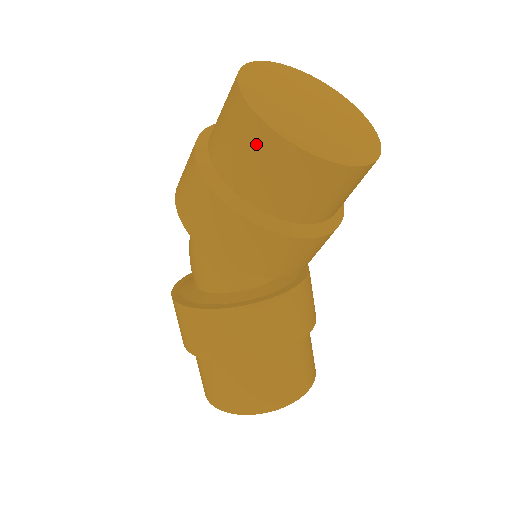
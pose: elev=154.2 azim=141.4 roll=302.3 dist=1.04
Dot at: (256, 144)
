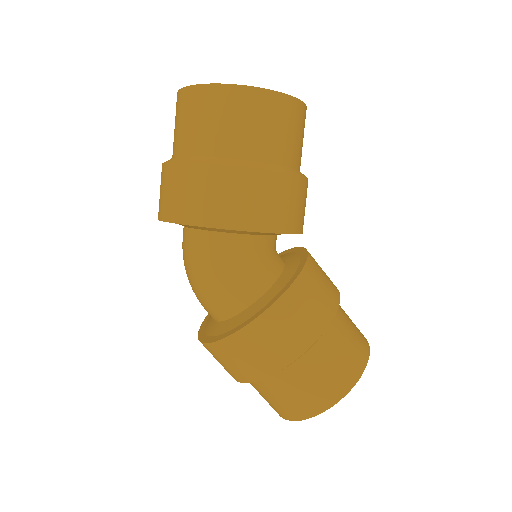
Dot at: (258, 108)
